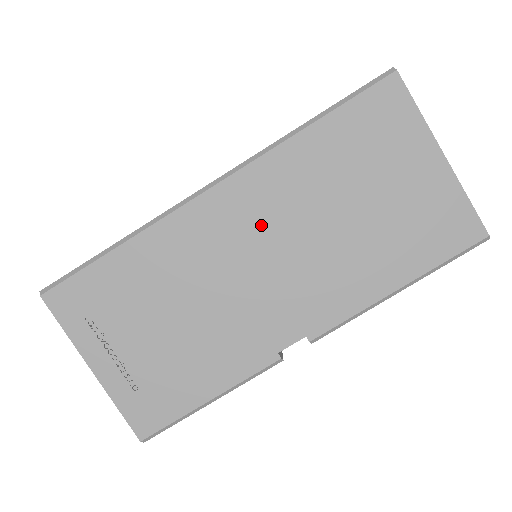
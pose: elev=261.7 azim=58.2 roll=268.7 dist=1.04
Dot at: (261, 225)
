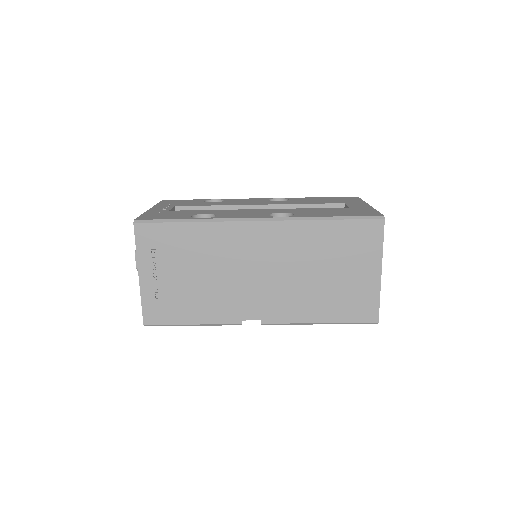
Dot at: (272, 254)
